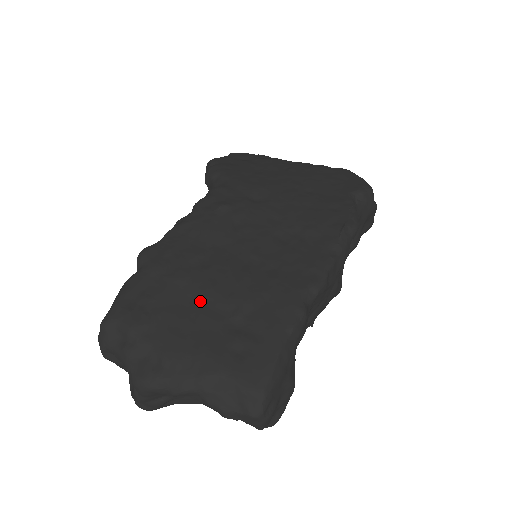
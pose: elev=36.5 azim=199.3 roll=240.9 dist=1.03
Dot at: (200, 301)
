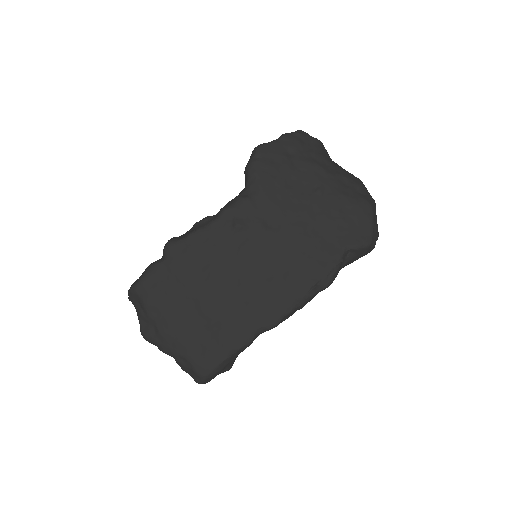
Dot at: (192, 305)
